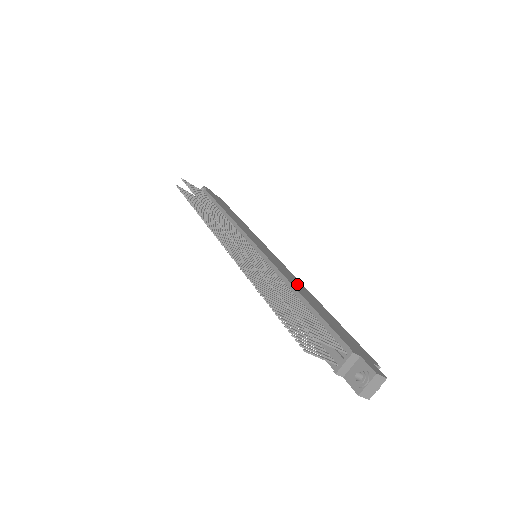
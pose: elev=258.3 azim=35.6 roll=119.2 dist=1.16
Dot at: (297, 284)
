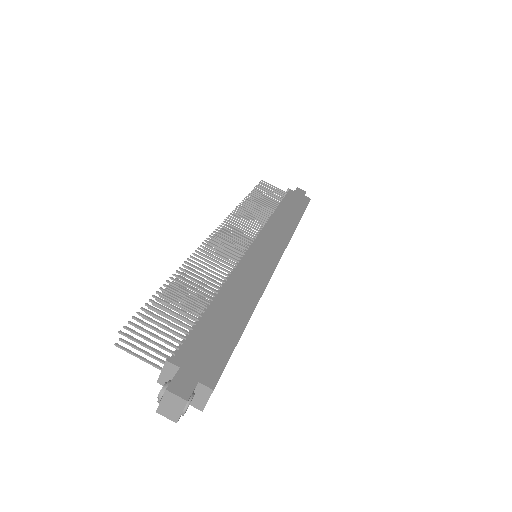
Dot at: (245, 286)
